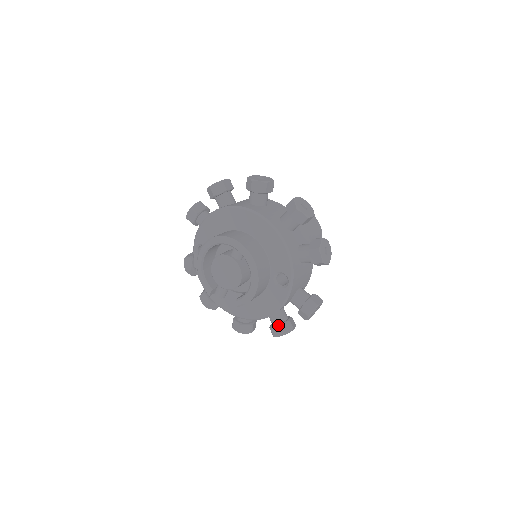
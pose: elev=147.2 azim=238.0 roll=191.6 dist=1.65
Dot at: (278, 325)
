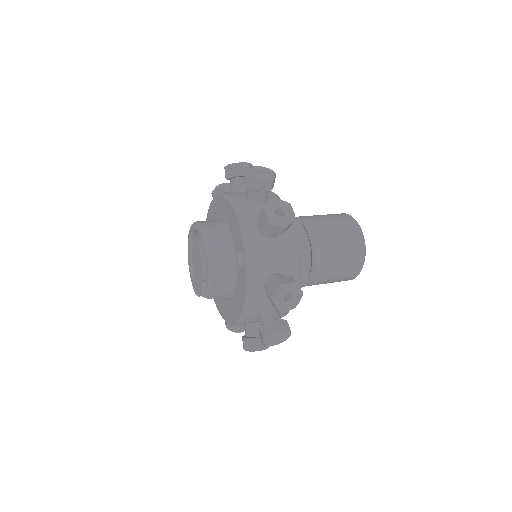
Dot at: (261, 326)
